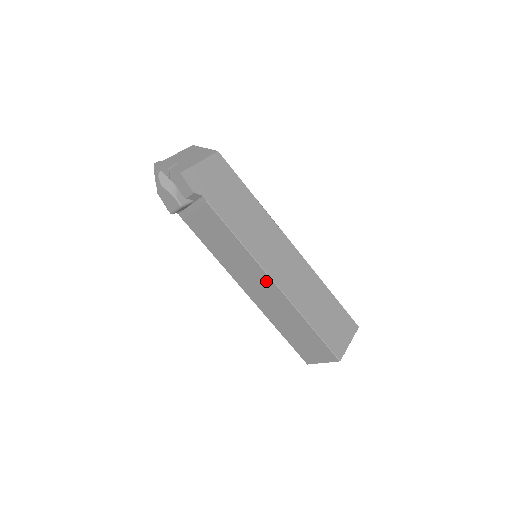
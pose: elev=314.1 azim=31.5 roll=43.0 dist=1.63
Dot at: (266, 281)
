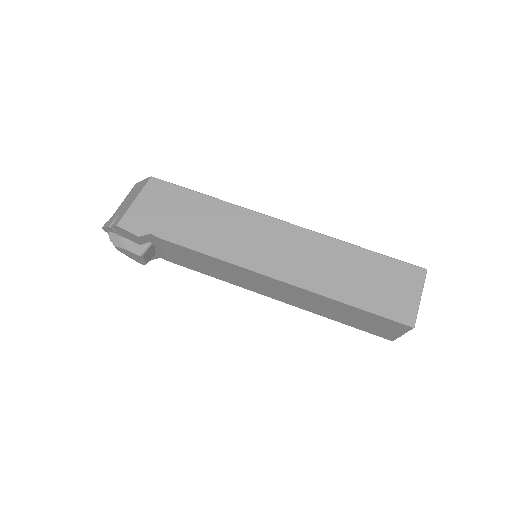
Dot at: (270, 281)
